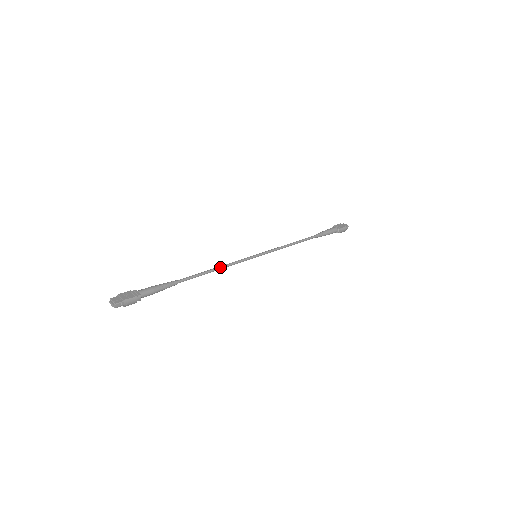
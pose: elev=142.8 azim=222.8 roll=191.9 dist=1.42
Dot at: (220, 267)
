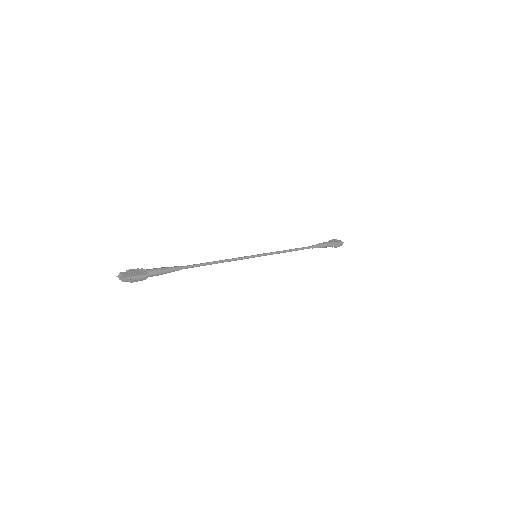
Dot at: (222, 261)
